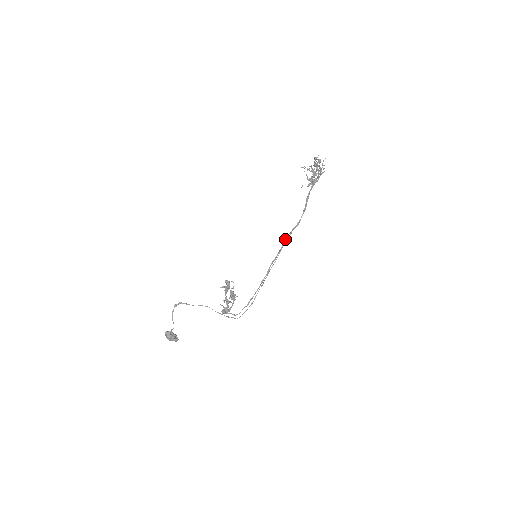
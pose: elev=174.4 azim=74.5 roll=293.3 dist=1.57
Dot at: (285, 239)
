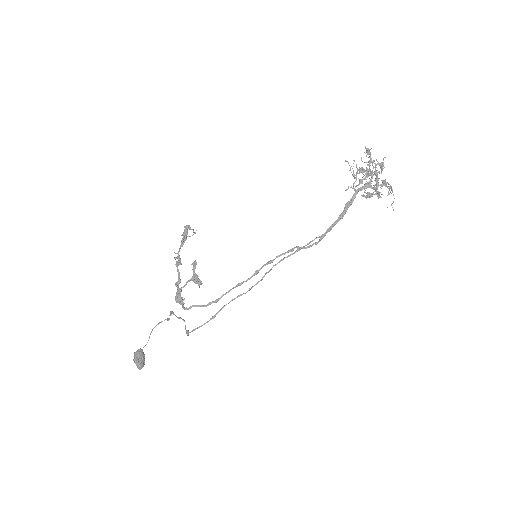
Dot at: occluded
